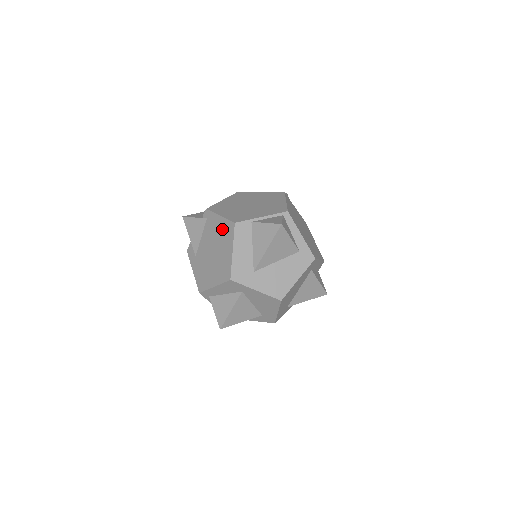
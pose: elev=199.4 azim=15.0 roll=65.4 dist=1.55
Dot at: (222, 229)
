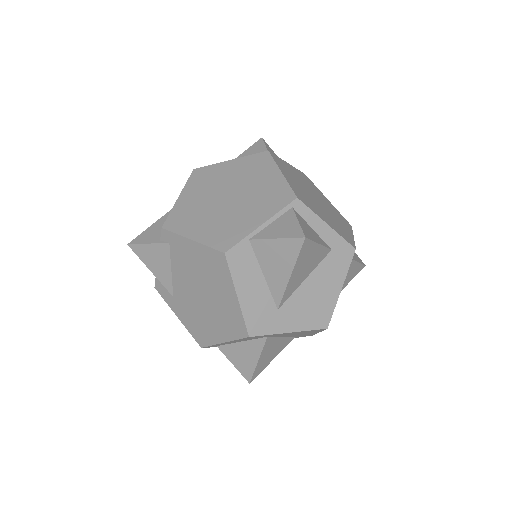
Dot at: (204, 261)
